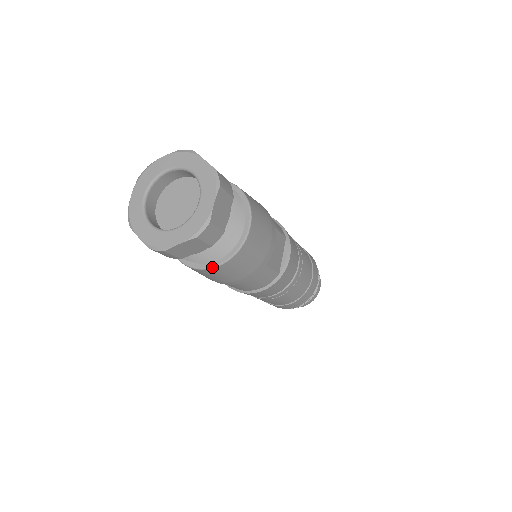
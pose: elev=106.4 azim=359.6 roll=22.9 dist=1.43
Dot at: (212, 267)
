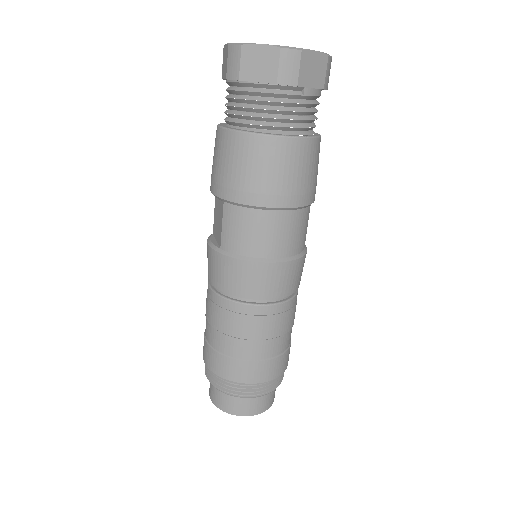
Dot at: (302, 136)
